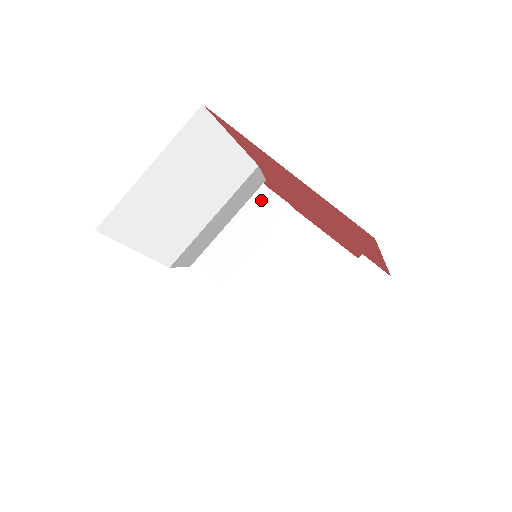
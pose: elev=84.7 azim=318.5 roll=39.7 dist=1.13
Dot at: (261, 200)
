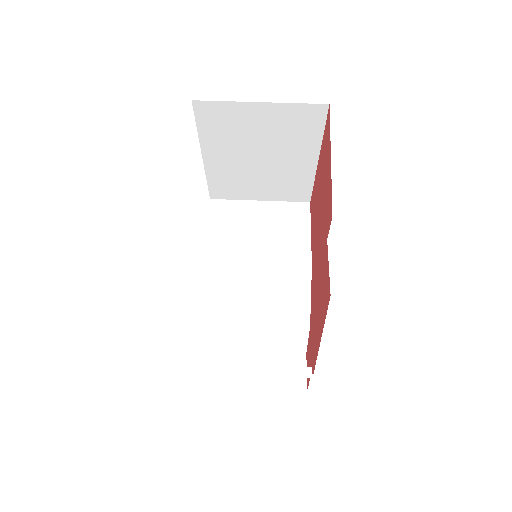
Dot at: (293, 387)
